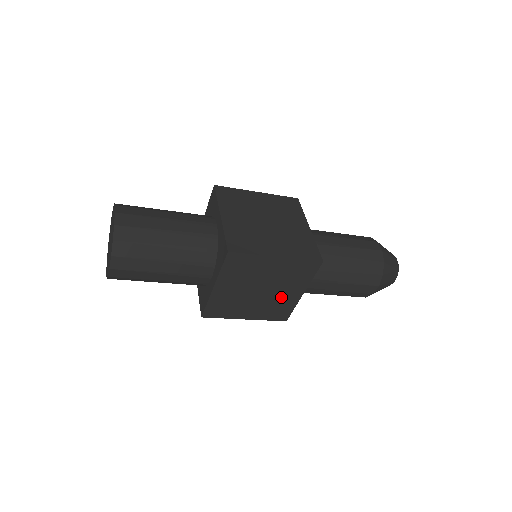
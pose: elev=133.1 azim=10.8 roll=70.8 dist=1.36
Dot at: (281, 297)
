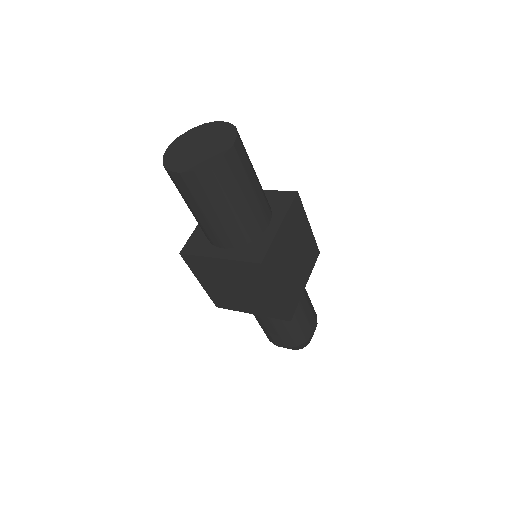
Dot at: (238, 301)
